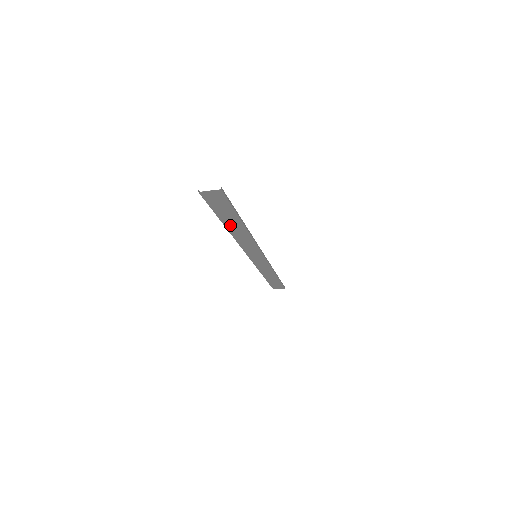
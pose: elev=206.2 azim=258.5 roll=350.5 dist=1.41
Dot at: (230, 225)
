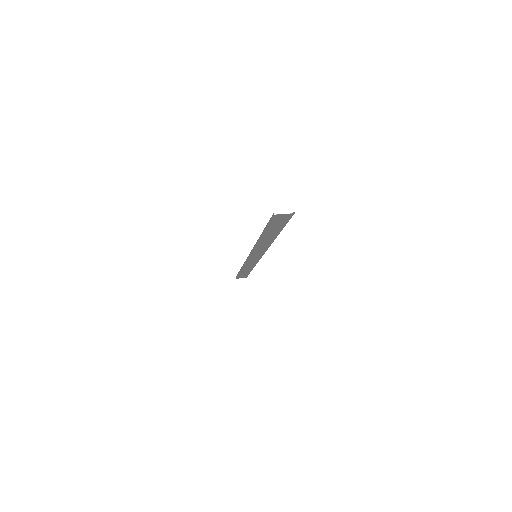
Dot at: (266, 236)
